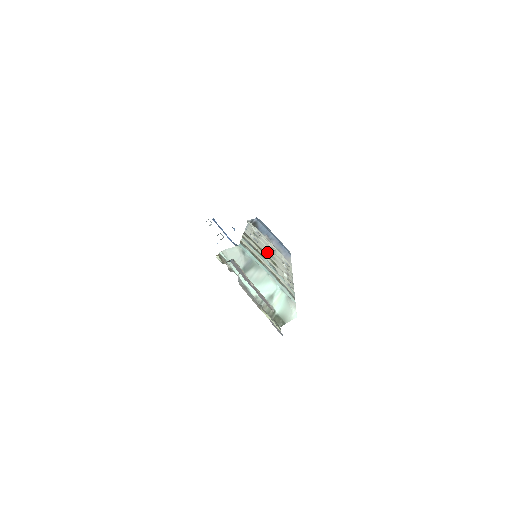
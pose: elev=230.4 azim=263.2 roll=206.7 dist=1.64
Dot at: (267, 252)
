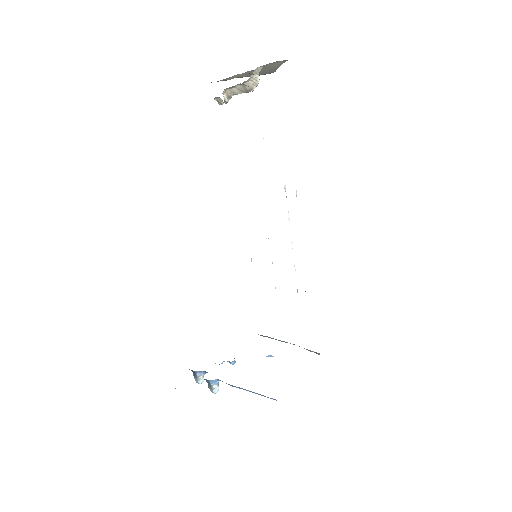
Dot at: occluded
